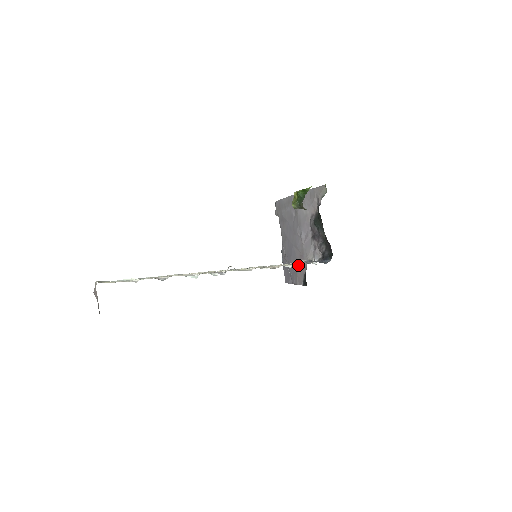
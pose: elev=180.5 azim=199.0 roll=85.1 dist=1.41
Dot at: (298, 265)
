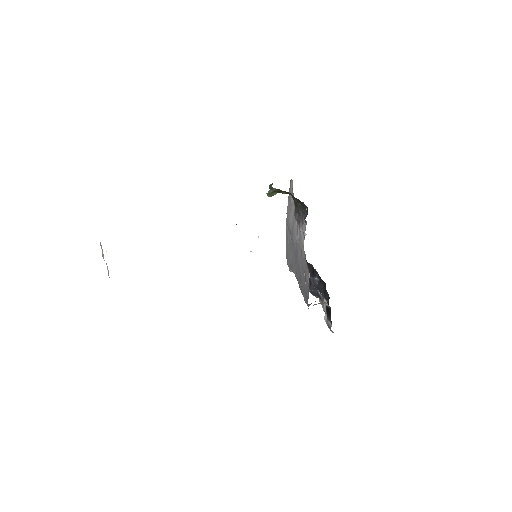
Dot at: (303, 266)
